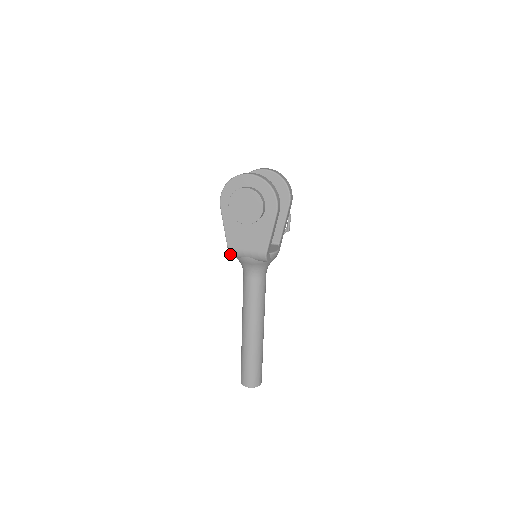
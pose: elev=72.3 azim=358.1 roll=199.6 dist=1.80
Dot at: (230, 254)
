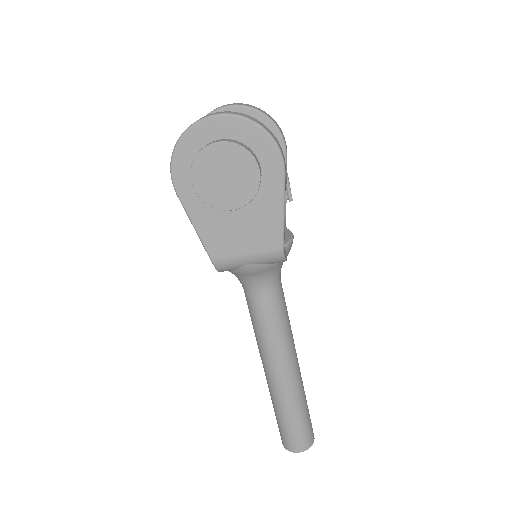
Dot at: (217, 269)
